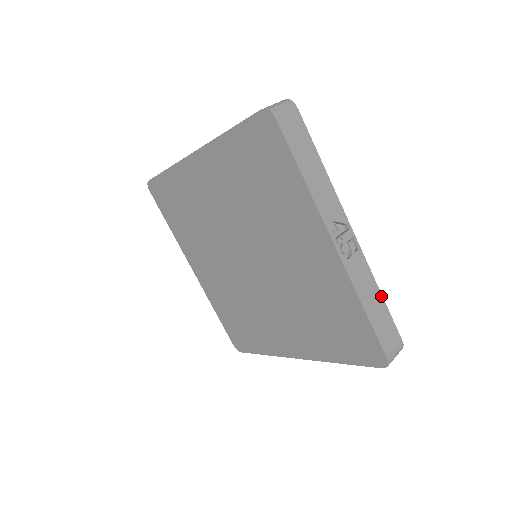
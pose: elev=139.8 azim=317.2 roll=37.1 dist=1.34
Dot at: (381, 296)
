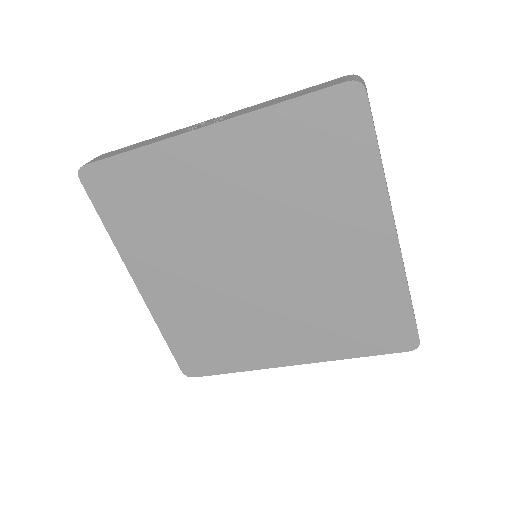
Dot at: (407, 281)
